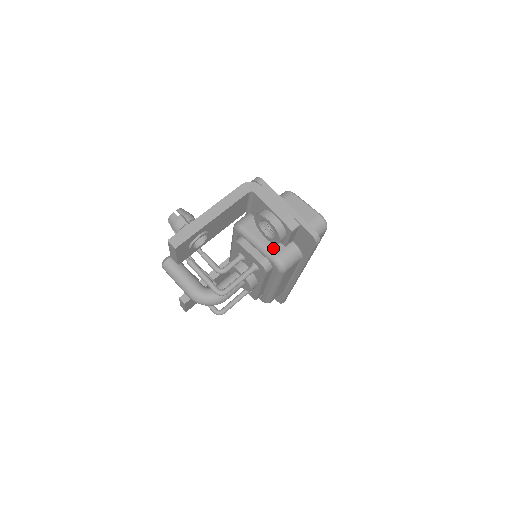
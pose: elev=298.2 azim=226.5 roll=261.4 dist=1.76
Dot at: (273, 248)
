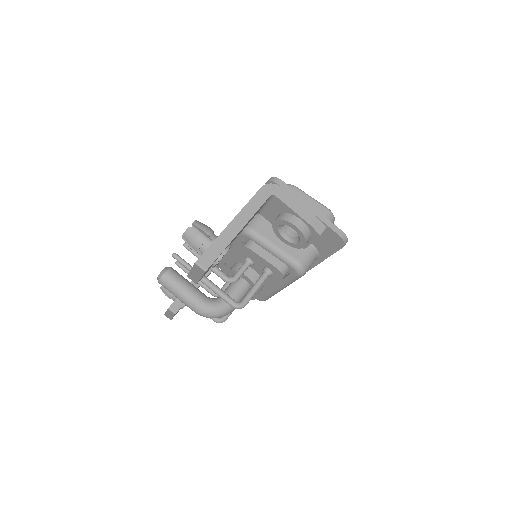
Dot at: (291, 252)
